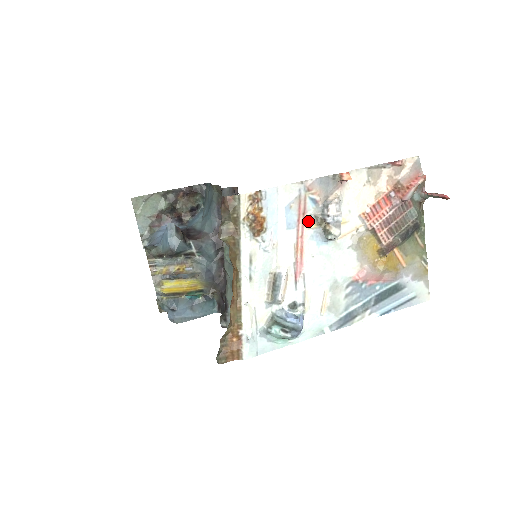
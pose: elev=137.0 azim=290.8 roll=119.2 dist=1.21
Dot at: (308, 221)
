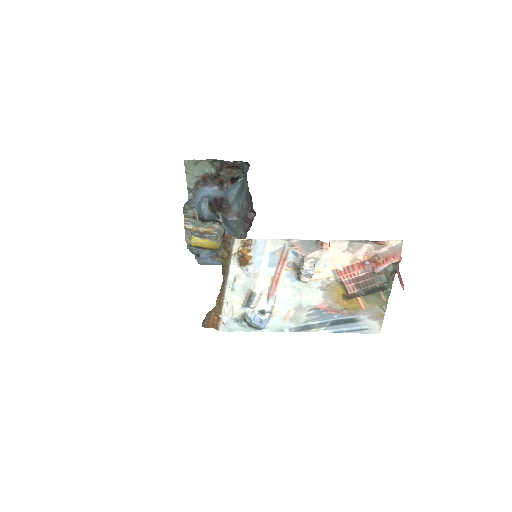
Dot at: (287, 265)
